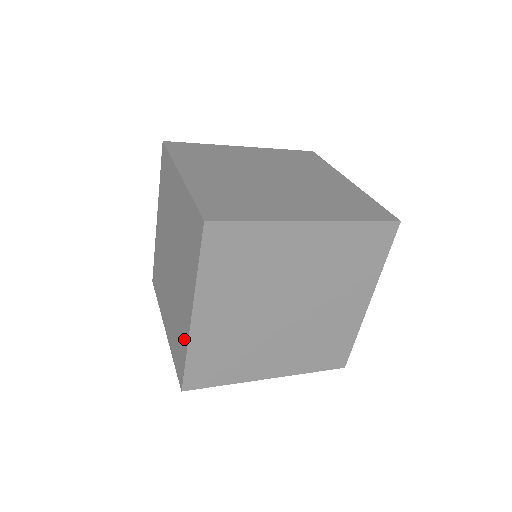
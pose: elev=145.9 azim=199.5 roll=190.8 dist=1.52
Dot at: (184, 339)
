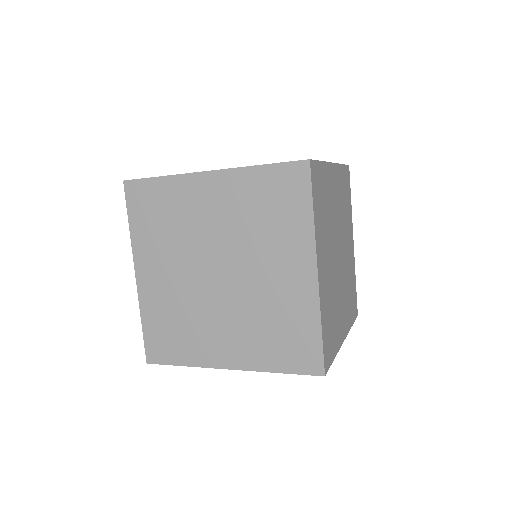
Dot at: (307, 313)
